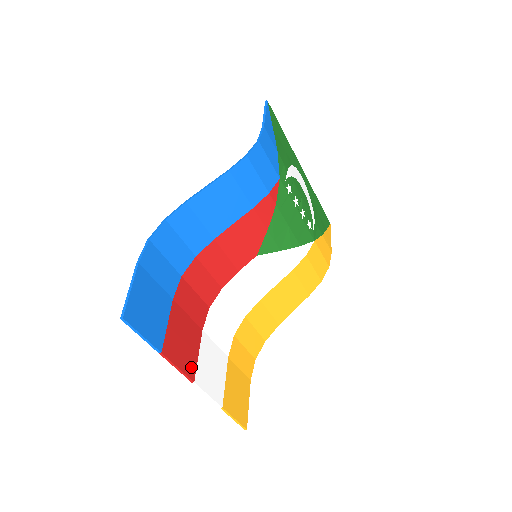
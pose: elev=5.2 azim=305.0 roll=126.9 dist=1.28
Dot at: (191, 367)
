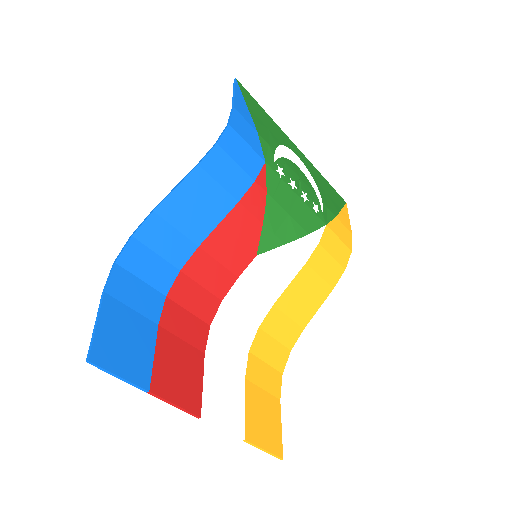
Dot at: (194, 400)
